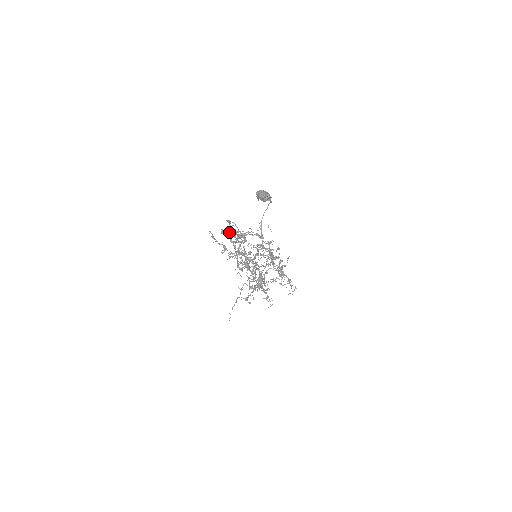
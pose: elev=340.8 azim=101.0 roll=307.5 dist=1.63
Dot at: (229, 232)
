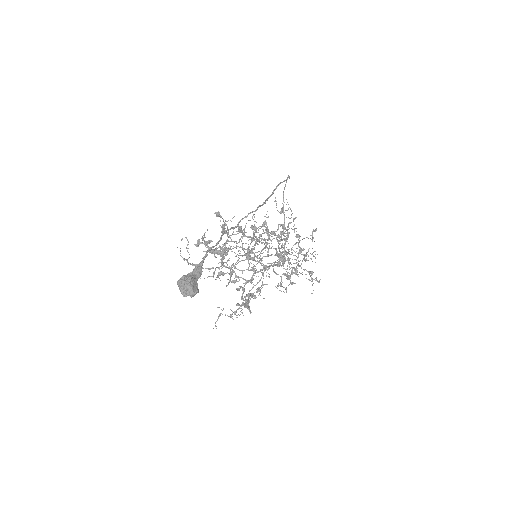
Dot at: (208, 242)
